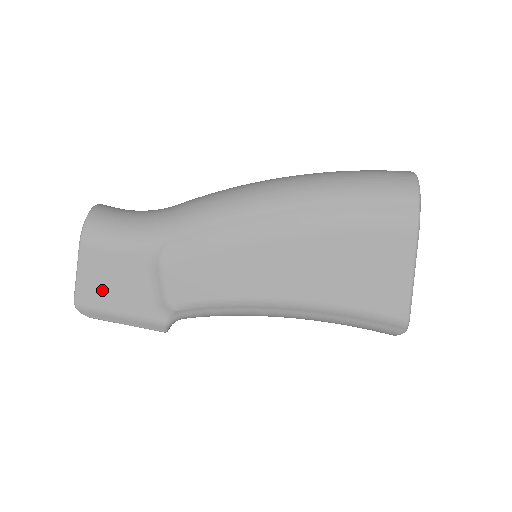
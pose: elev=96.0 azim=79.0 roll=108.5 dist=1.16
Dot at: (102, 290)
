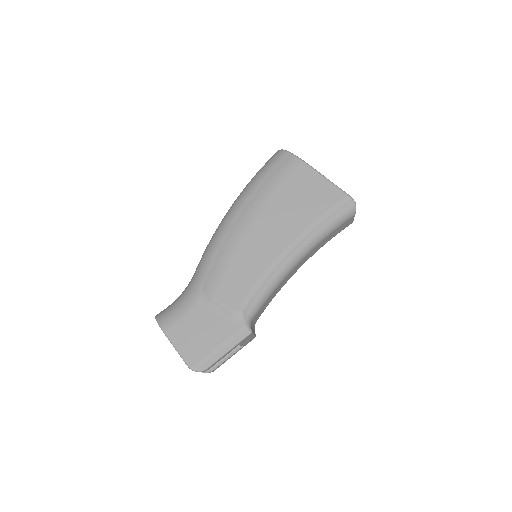
Dot at: (197, 344)
